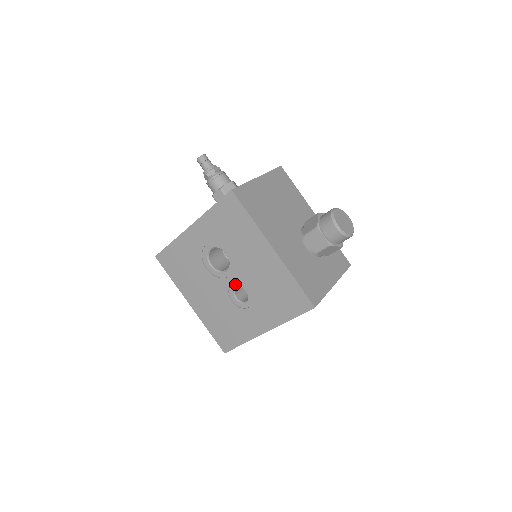
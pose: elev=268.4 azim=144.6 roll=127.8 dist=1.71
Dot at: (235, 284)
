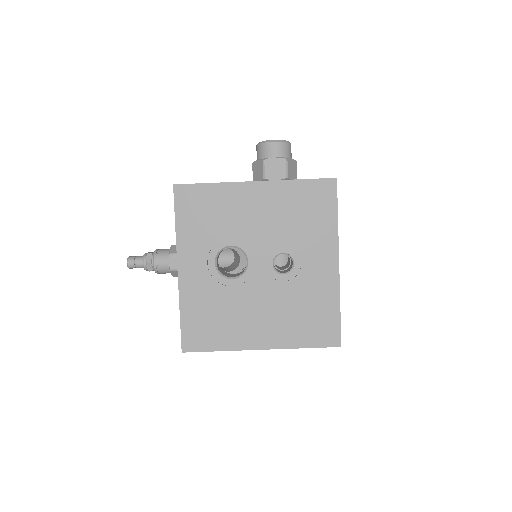
Dot at: (267, 261)
